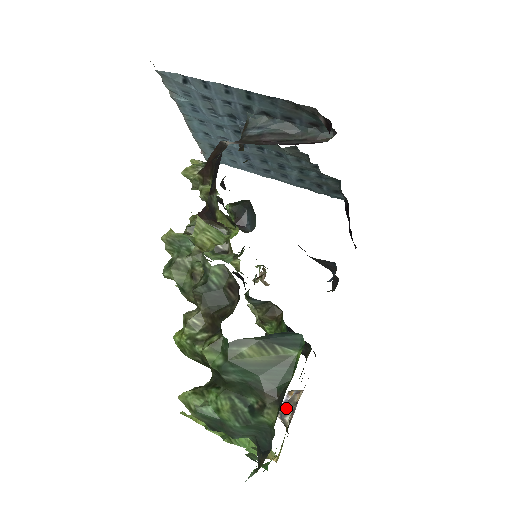
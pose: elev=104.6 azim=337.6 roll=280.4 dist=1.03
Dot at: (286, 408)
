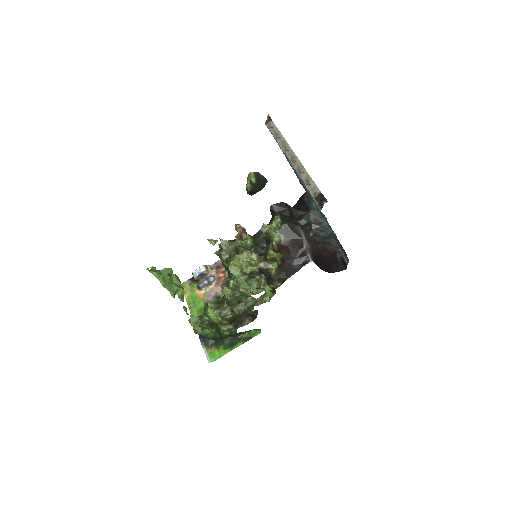
Dot at: (205, 285)
